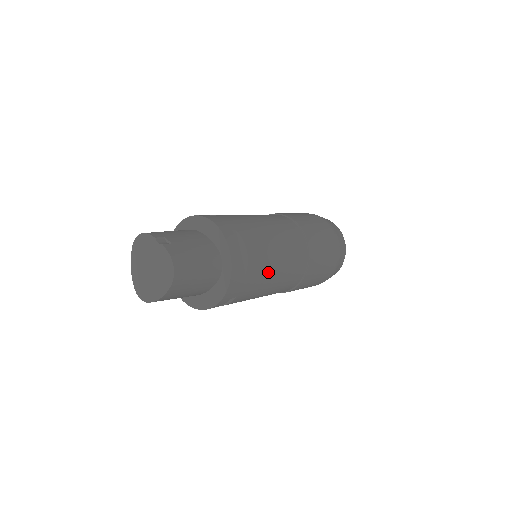
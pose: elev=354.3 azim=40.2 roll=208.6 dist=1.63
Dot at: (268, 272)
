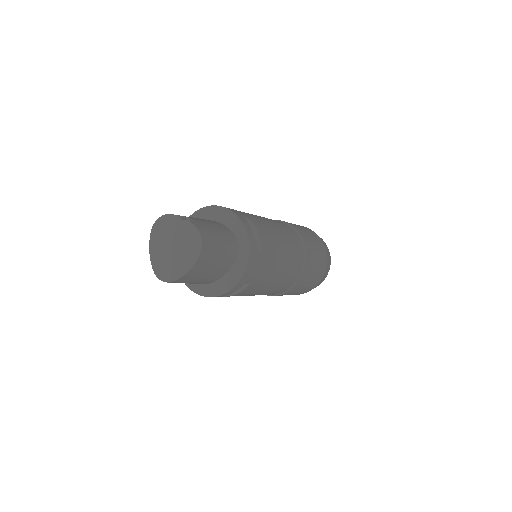
Dot at: (276, 259)
